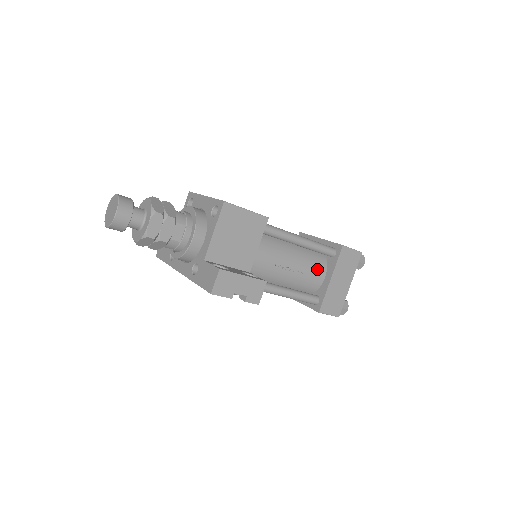
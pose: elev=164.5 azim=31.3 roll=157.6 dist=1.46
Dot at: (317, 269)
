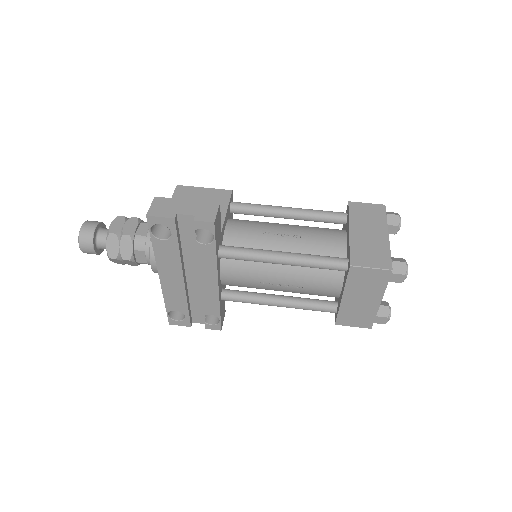
Dot at: (330, 234)
